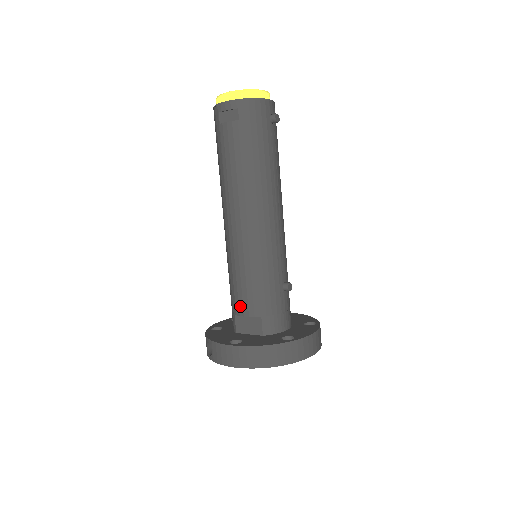
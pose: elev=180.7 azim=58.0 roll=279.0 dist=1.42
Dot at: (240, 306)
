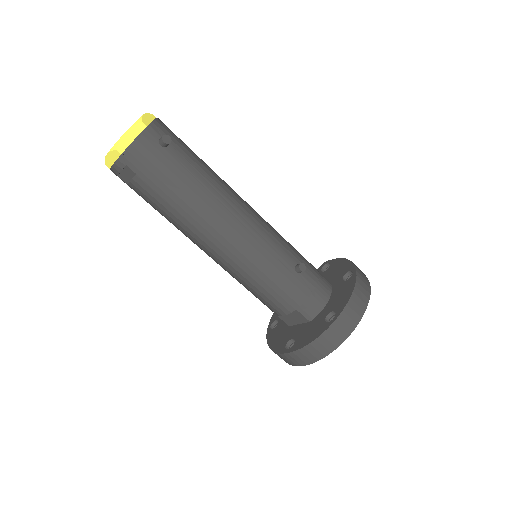
Dot at: (273, 310)
